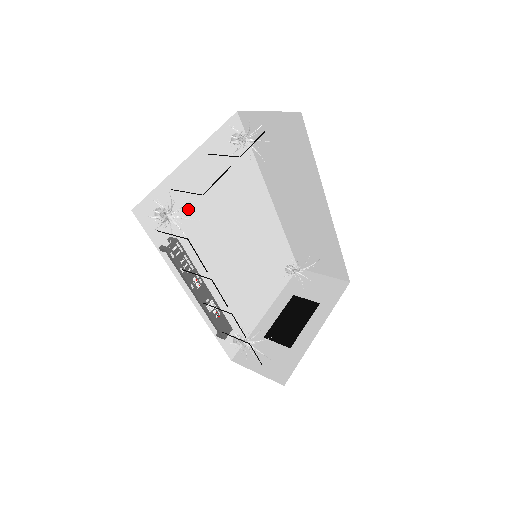
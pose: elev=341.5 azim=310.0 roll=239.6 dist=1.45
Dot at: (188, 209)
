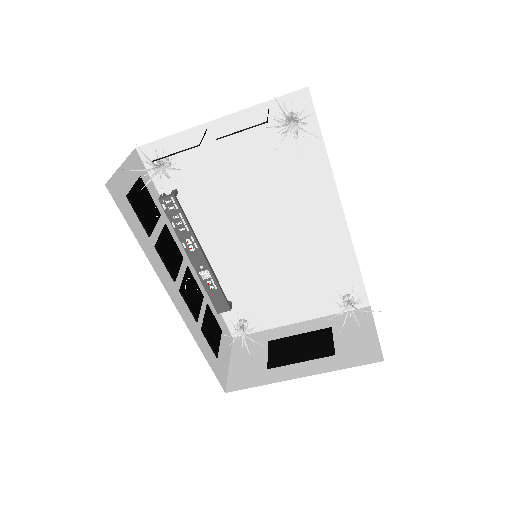
Dot at: (206, 172)
